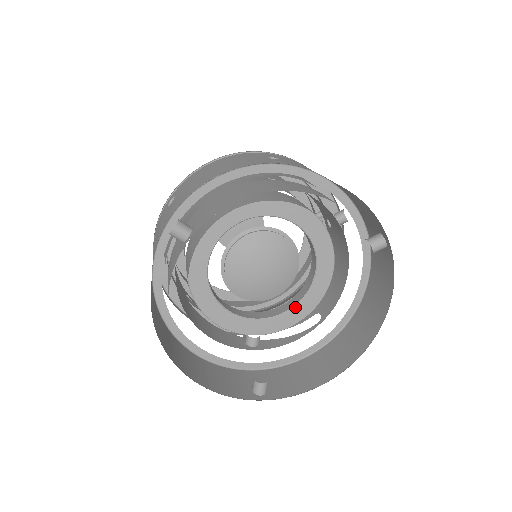
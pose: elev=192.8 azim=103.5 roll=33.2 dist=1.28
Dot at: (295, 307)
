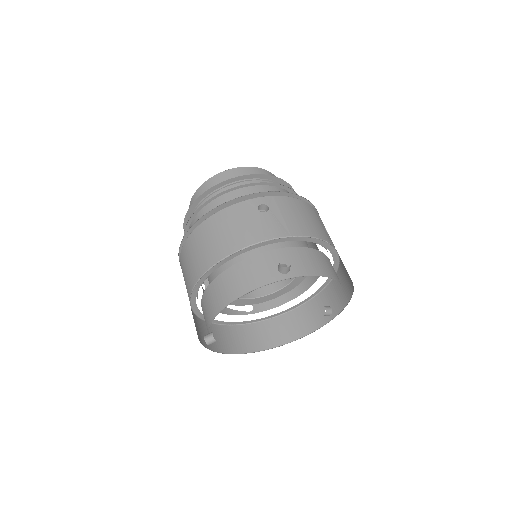
Dot at: (250, 299)
